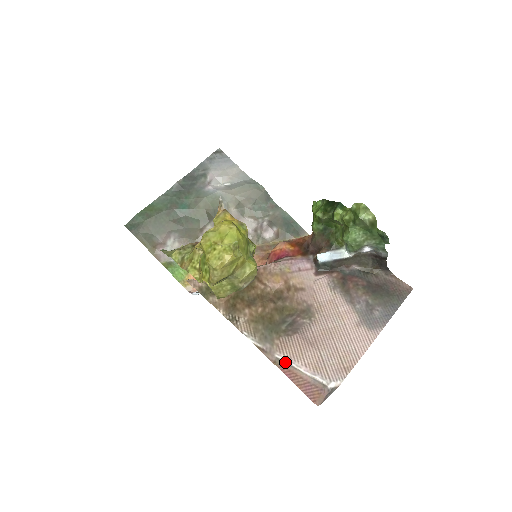
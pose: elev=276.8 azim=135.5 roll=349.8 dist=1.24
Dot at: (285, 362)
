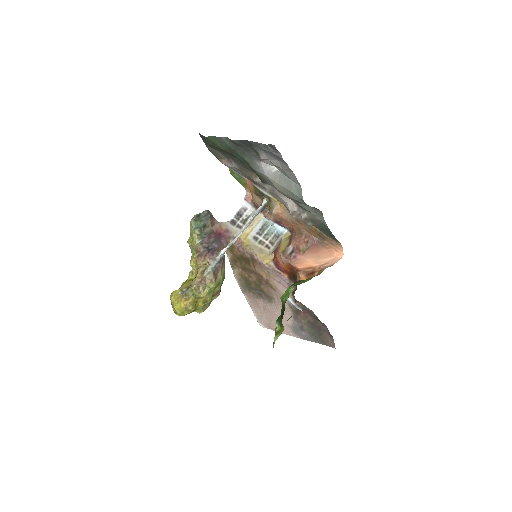
Dot at: (247, 300)
